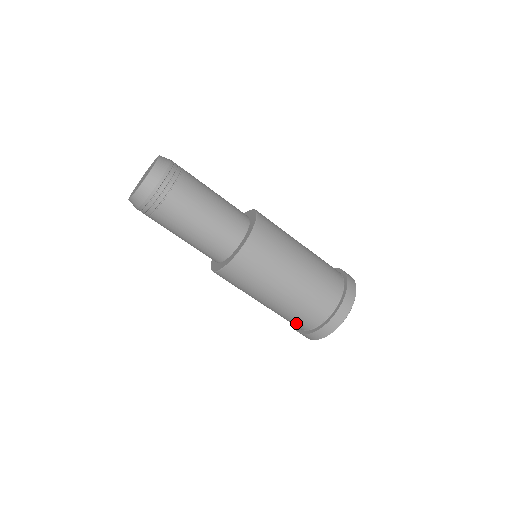
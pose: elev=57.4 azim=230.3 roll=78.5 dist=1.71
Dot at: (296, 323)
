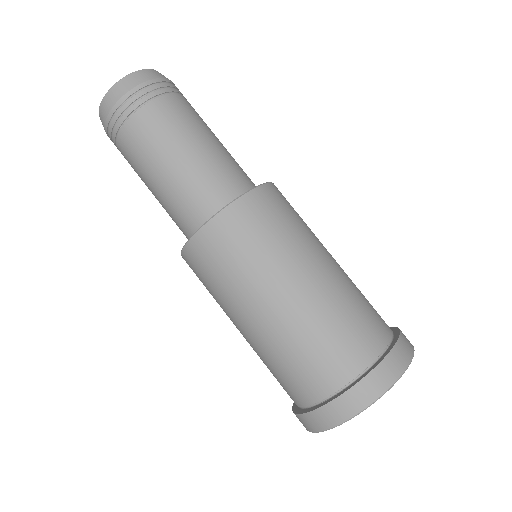
Dot at: (317, 371)
